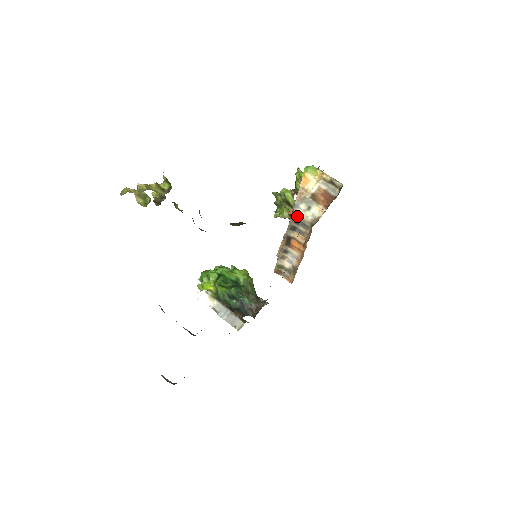
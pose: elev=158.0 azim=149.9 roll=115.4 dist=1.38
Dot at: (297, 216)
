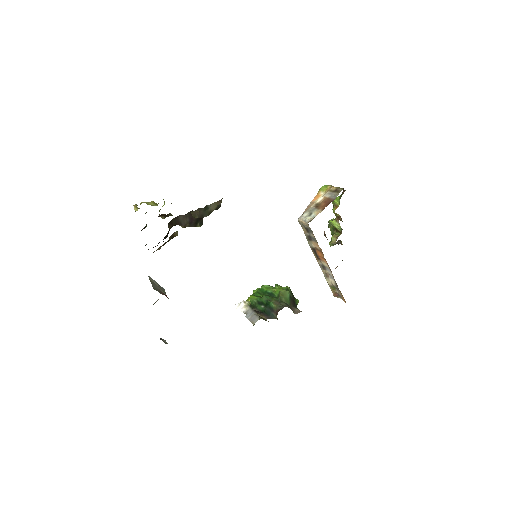
Dot at: (303, 224)
